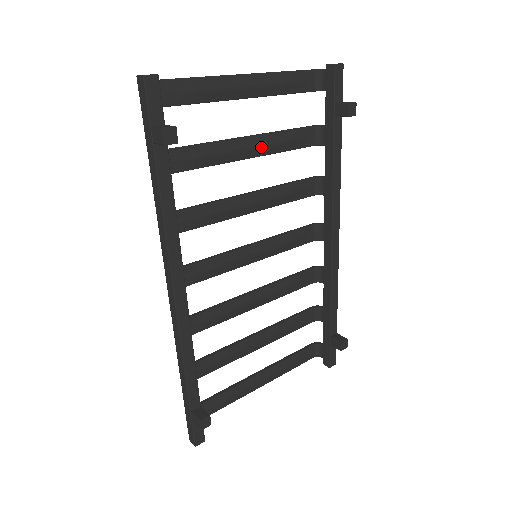
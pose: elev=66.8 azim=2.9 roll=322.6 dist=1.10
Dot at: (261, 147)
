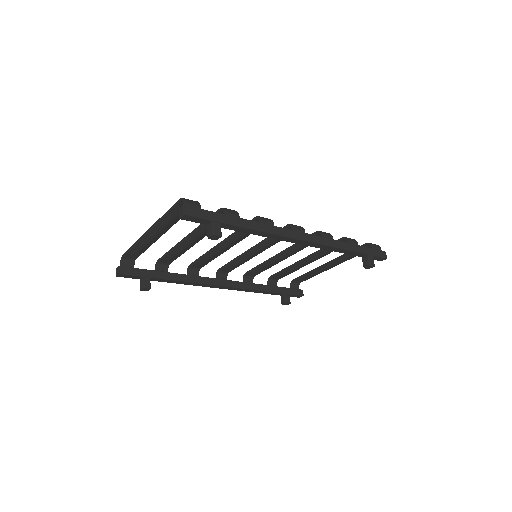
Dot at: (199, 237)
